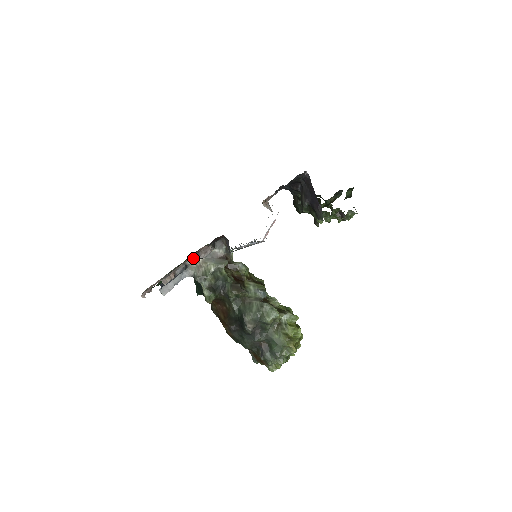
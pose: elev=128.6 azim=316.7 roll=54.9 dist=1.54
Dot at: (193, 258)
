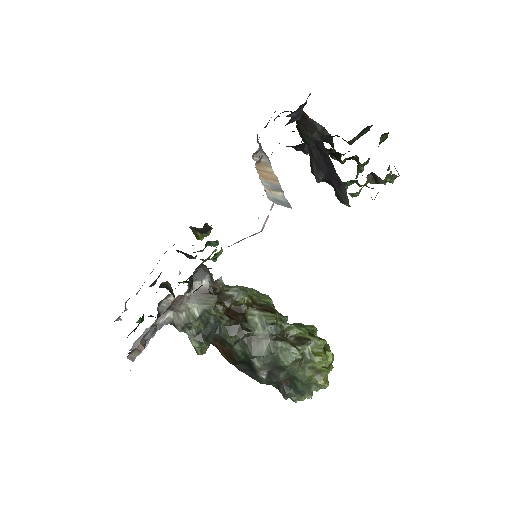
Dot at: (164, 315)
